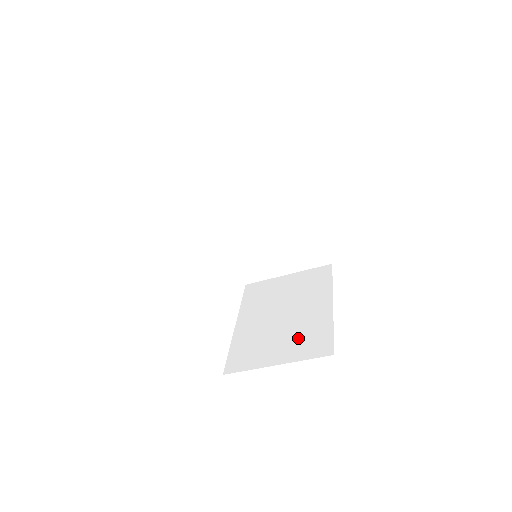
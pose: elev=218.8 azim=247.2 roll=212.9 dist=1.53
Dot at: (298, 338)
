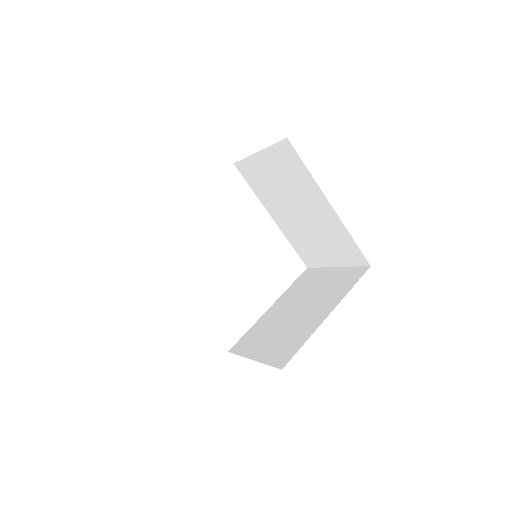
Dot at: (282, 340)
